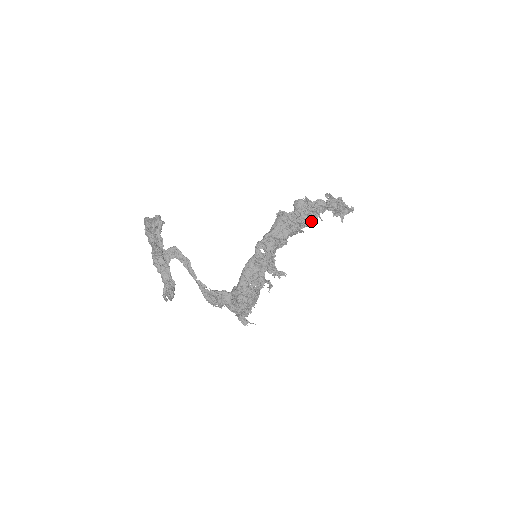
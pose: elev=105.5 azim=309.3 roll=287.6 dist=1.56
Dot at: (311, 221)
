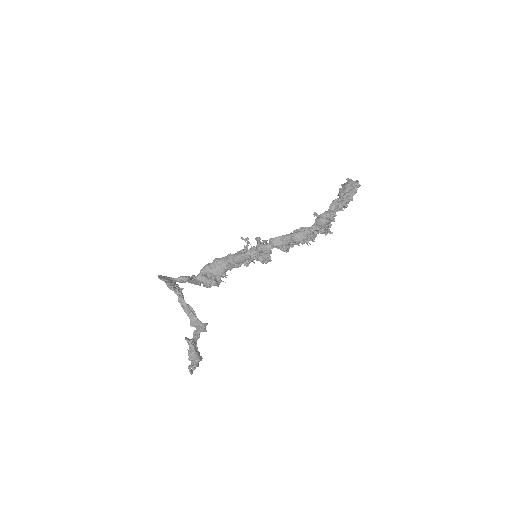
Dot at: (322, 233)
